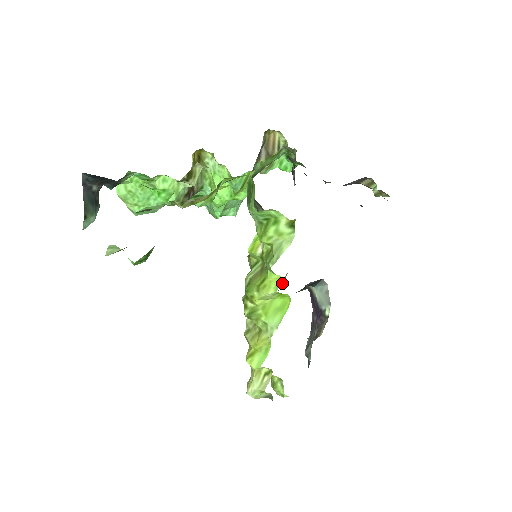
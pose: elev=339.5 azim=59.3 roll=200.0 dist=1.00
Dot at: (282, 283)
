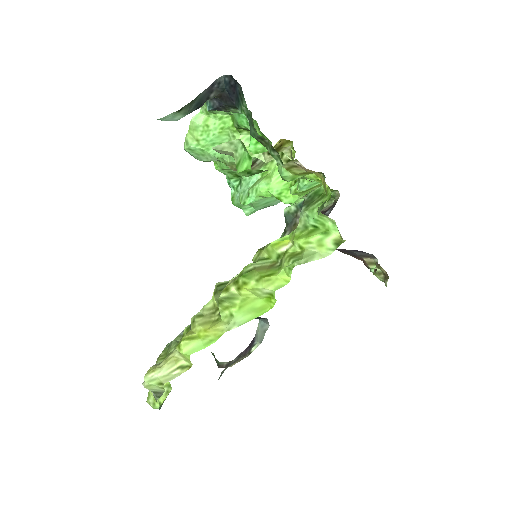
Dot at: occluded
